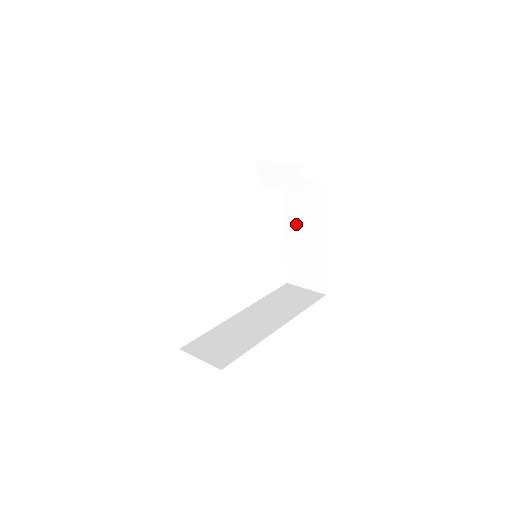
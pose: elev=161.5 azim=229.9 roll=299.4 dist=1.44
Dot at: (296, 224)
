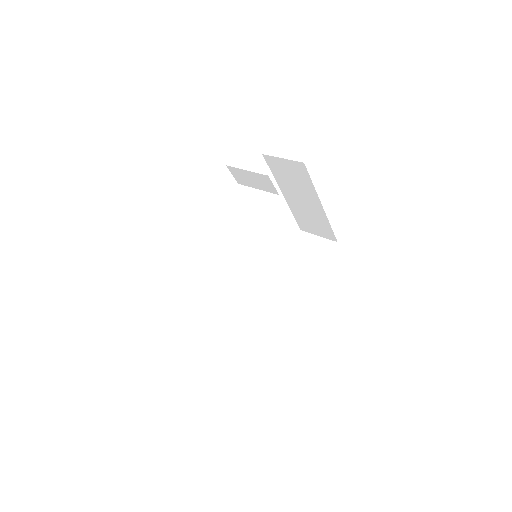
Dot at: (290, 190)
